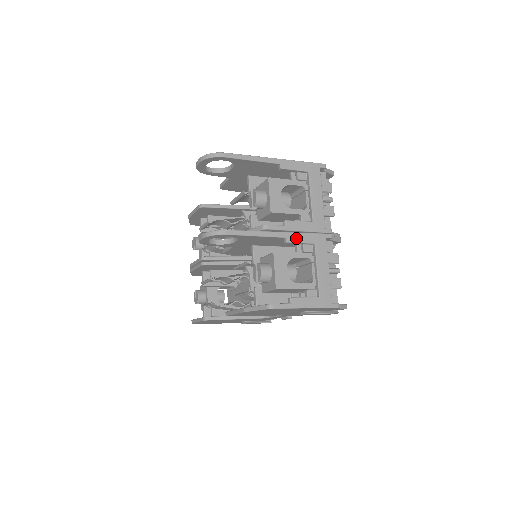
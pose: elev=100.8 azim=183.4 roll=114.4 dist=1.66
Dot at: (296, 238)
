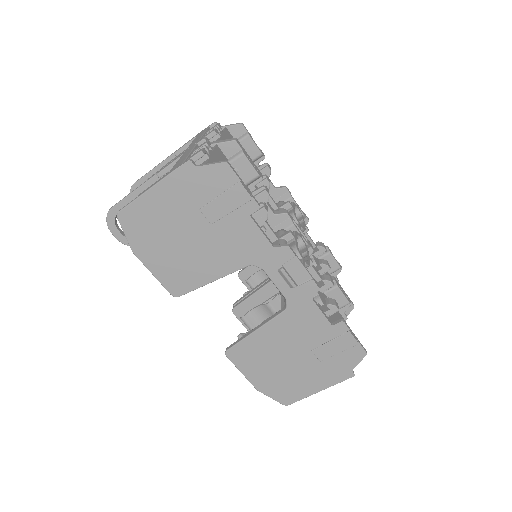
Dot at: (166, 166)
